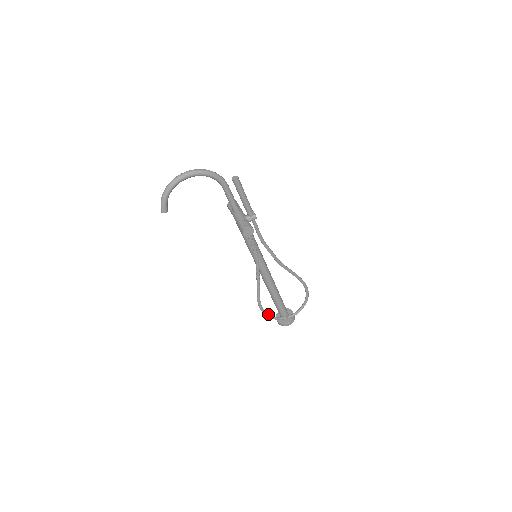
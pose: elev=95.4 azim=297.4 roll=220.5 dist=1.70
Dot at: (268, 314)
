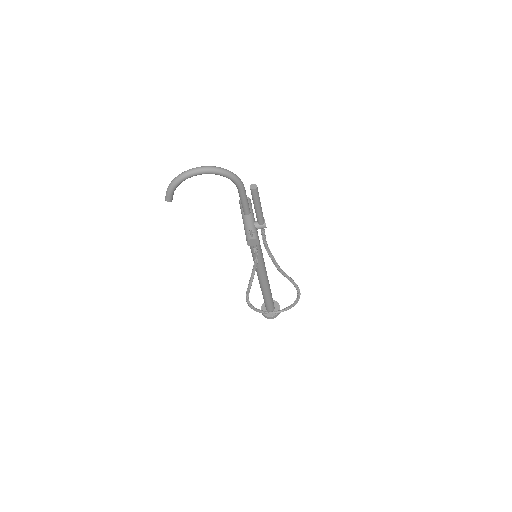
Dot at: (254, 307)
